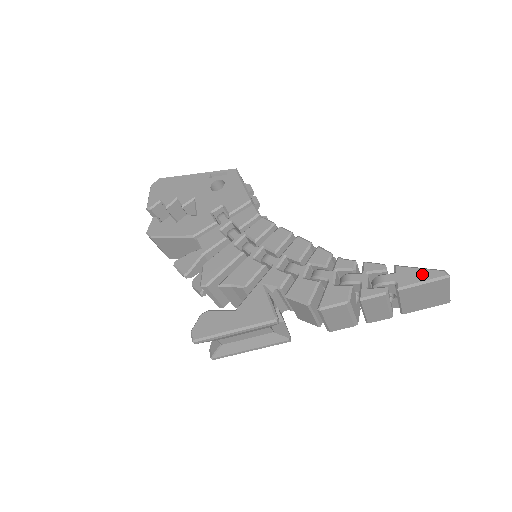
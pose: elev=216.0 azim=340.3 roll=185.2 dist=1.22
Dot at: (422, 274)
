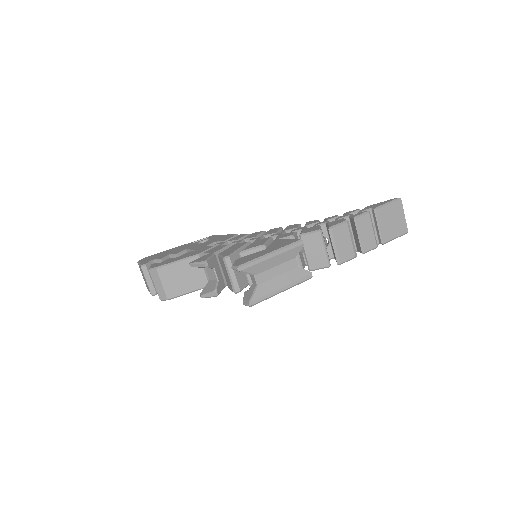
Dot at: (384, 202)
